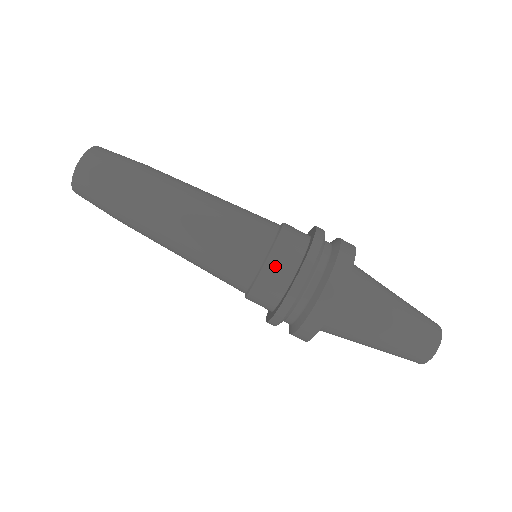
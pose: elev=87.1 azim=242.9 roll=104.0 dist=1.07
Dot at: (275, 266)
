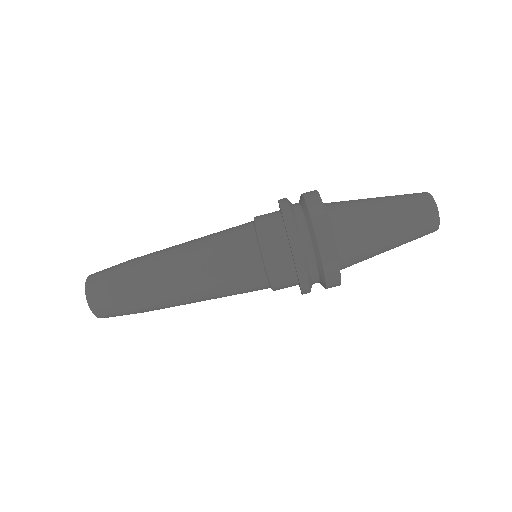
Dot at: (267, 234)
